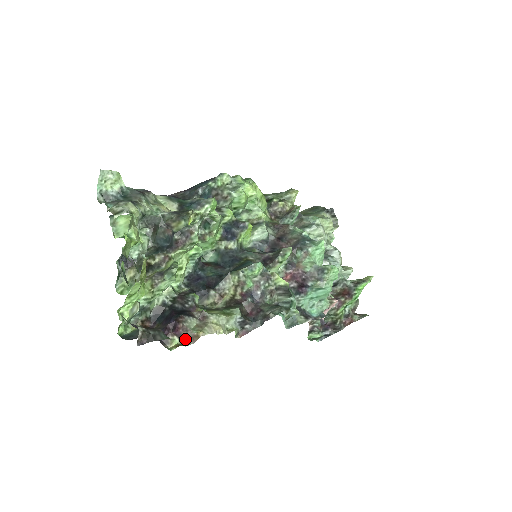
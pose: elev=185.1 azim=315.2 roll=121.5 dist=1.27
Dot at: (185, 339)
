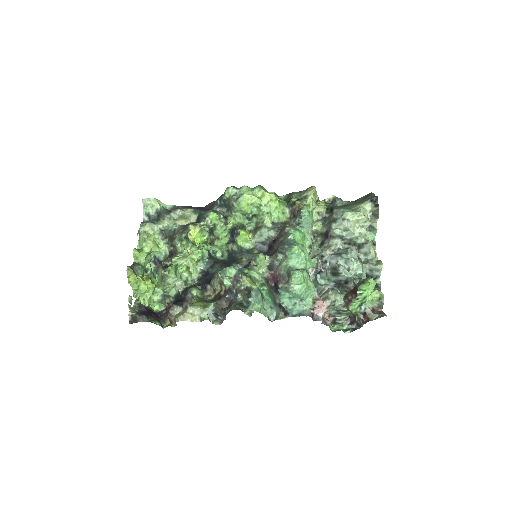
Dot at: (172, 322)
